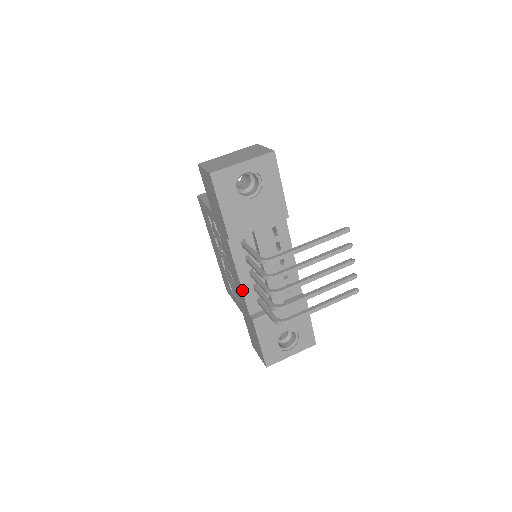
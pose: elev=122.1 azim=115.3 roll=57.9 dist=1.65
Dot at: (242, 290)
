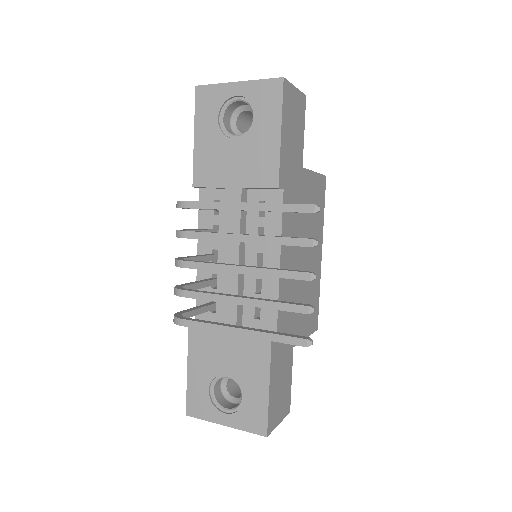
Dot at: (197, 275)
